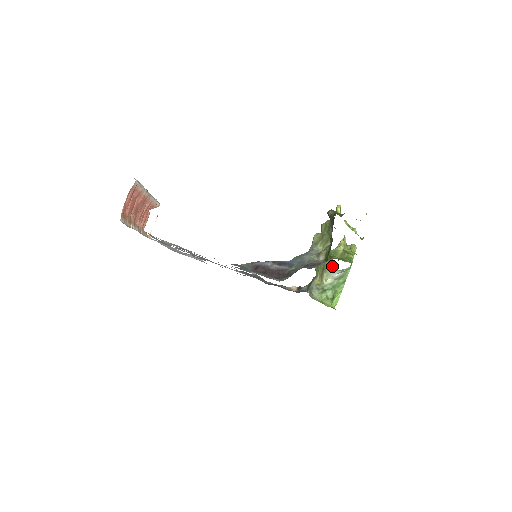
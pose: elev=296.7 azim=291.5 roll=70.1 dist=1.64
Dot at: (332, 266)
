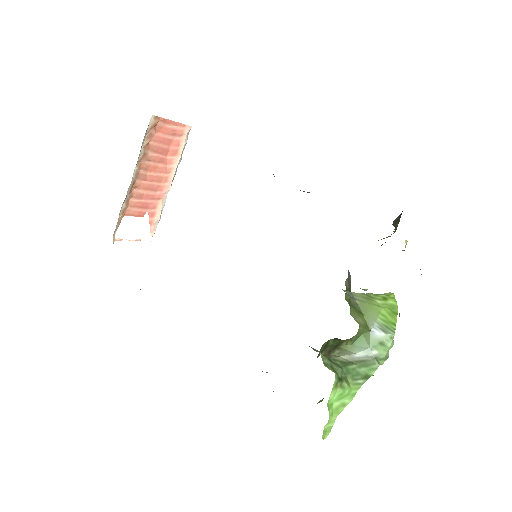
Dot at: (357, 337)
